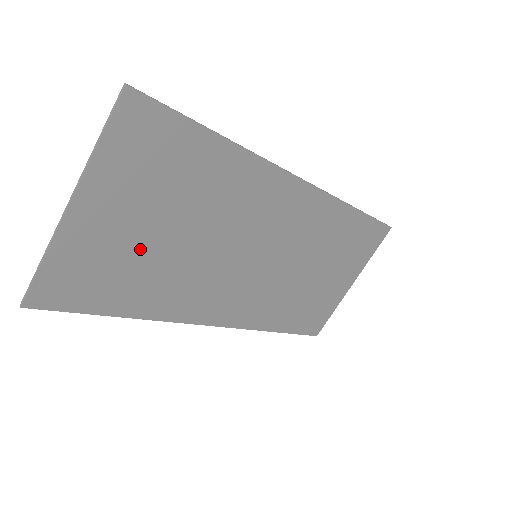
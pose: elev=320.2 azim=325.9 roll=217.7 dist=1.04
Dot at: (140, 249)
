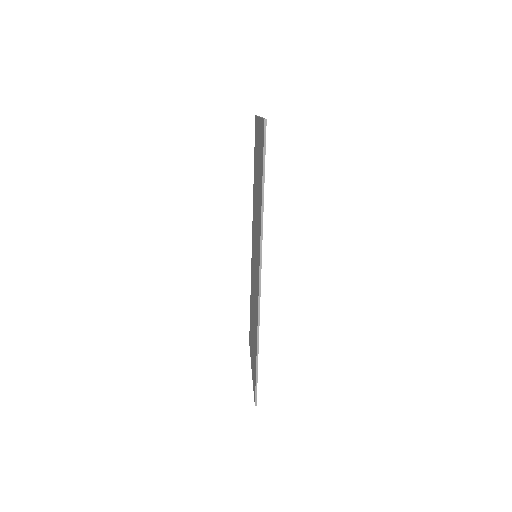
Dot at: occluded
